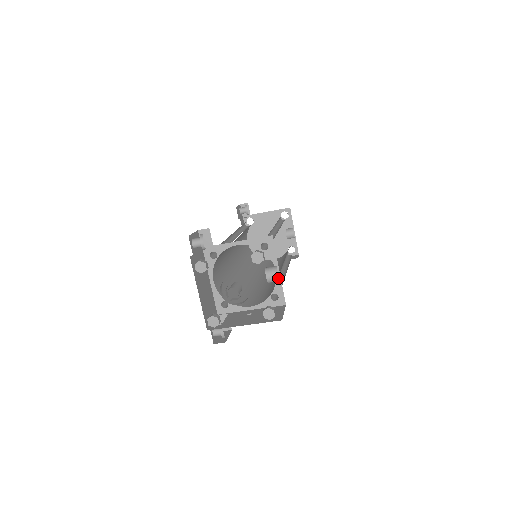
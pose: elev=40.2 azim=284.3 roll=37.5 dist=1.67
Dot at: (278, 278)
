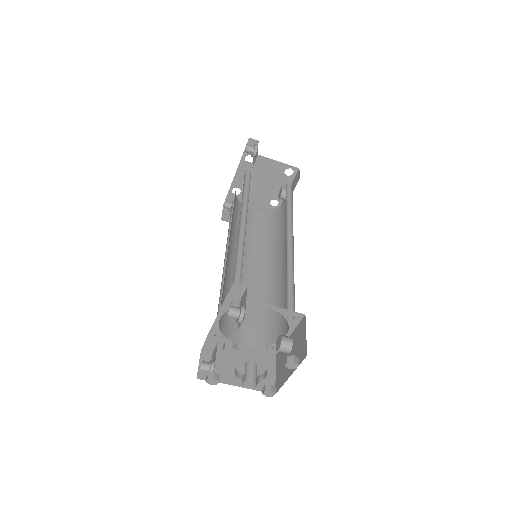
Dot at: occluded
